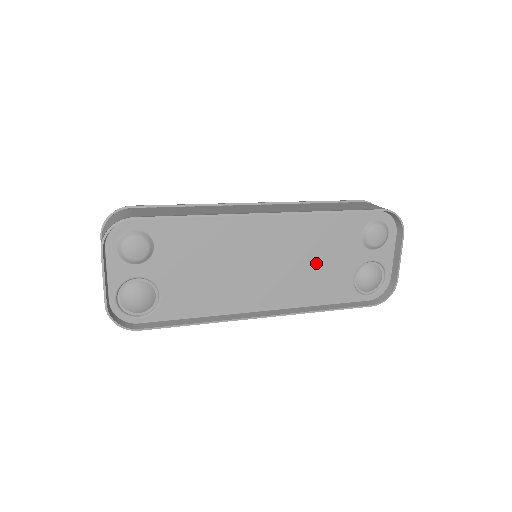
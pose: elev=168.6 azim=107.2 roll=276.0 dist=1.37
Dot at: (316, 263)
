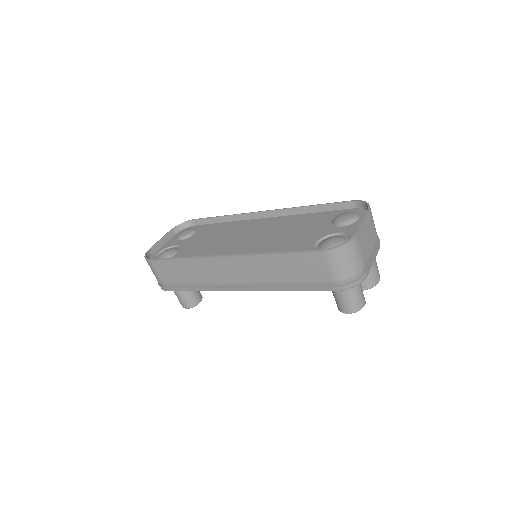
Dot at: (287, 236)
